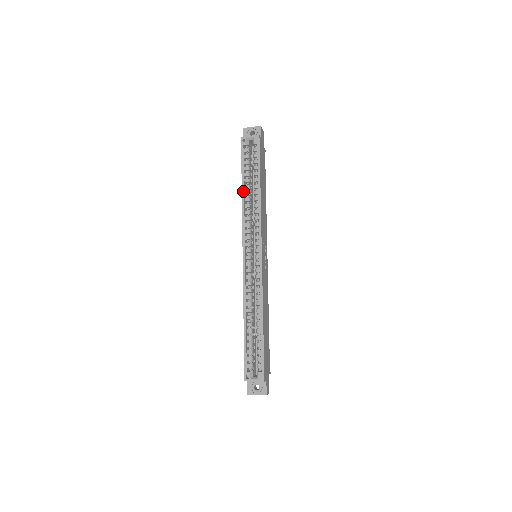
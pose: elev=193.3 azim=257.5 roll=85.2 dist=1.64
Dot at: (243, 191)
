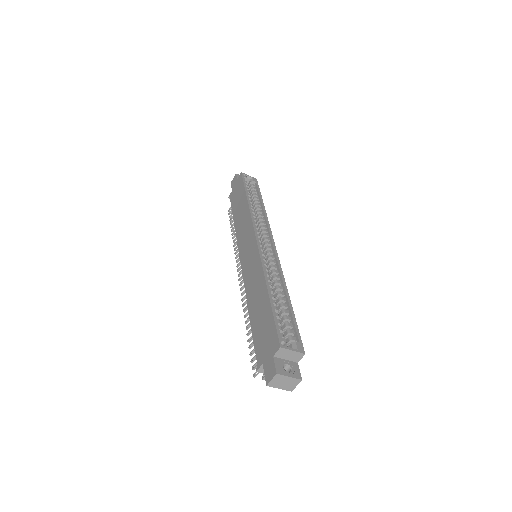
Dot at: (249, 200)
